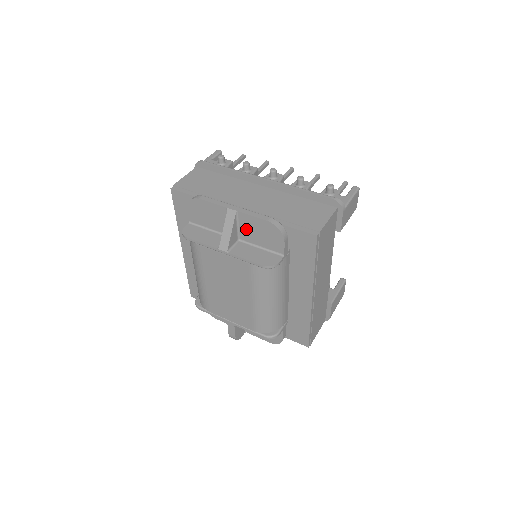
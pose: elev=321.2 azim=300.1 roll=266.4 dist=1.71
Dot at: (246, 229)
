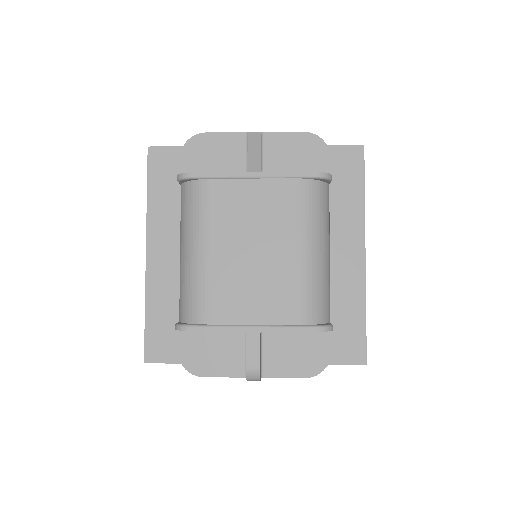
Dot at: (274, 156)
